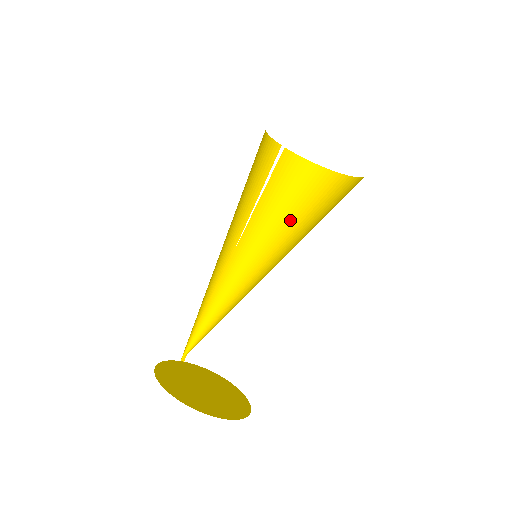
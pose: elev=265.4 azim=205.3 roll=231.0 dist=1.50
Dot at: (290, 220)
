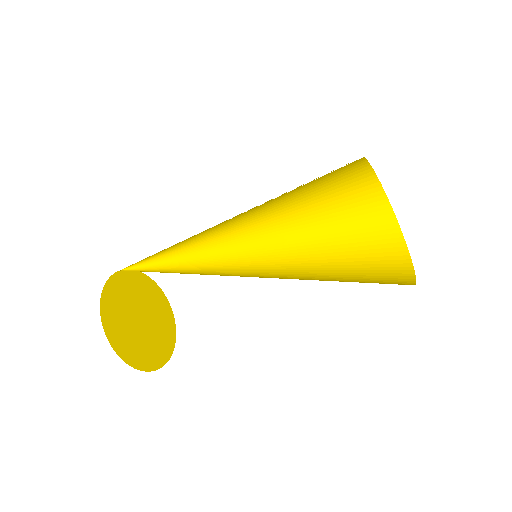
Dot at: (308, 213)
